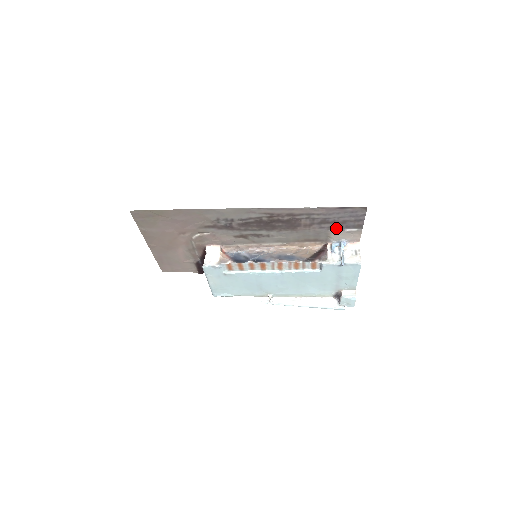
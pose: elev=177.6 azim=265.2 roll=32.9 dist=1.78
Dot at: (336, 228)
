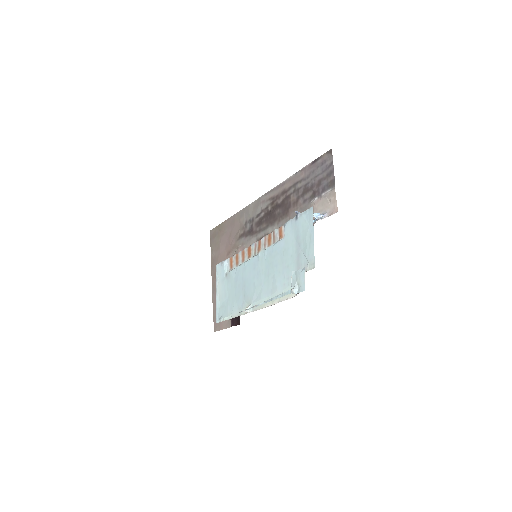
Dot at: (316, 197)
